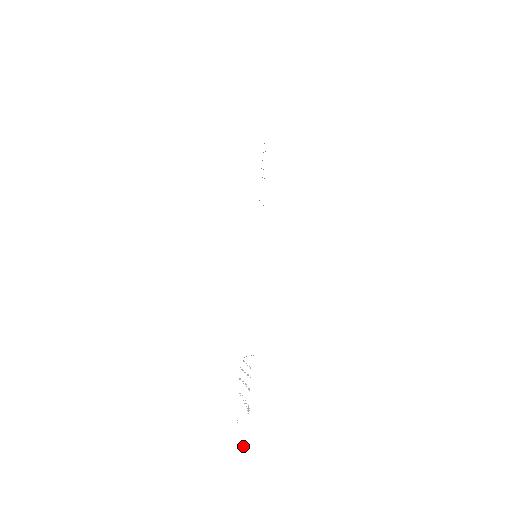
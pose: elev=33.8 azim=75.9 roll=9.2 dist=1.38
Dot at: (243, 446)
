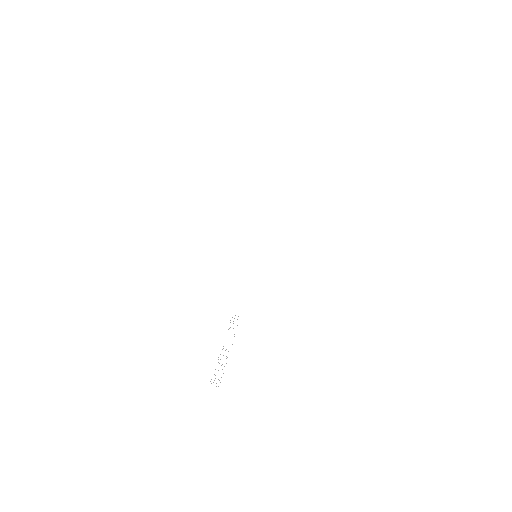
Dot at: occluded
